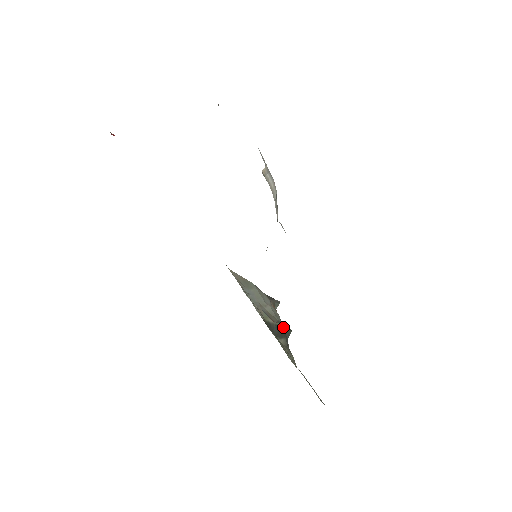
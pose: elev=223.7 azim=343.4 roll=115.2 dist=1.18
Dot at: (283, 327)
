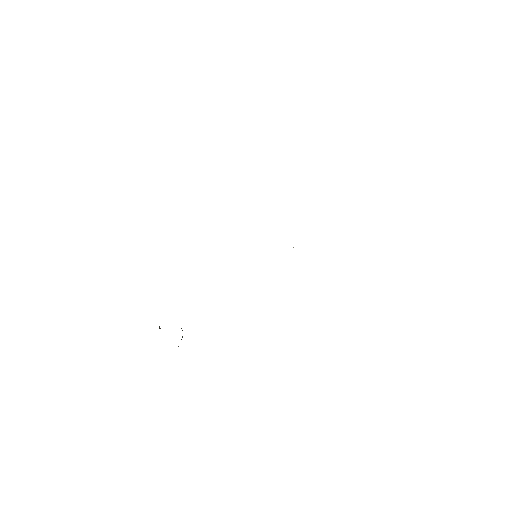
Dot at: (182, 336)
